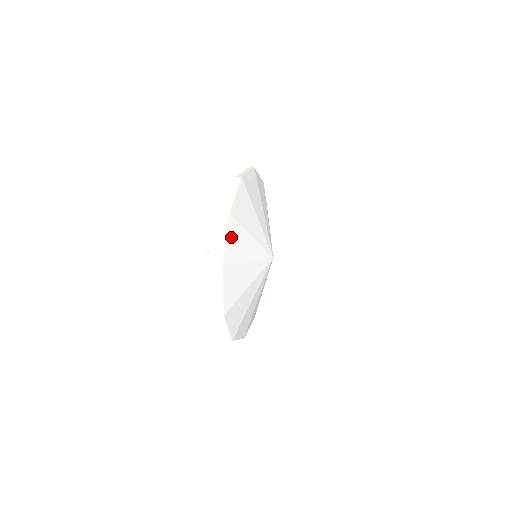
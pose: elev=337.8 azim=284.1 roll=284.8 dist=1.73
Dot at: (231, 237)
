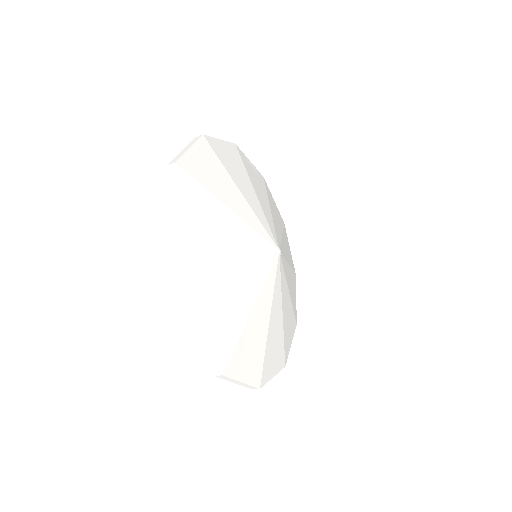
Dot at: (200, 155)
